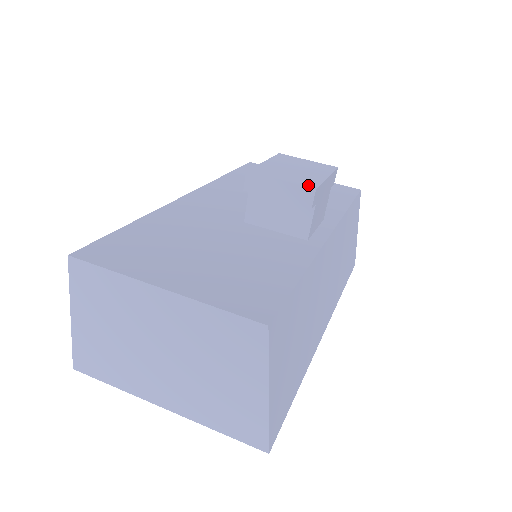
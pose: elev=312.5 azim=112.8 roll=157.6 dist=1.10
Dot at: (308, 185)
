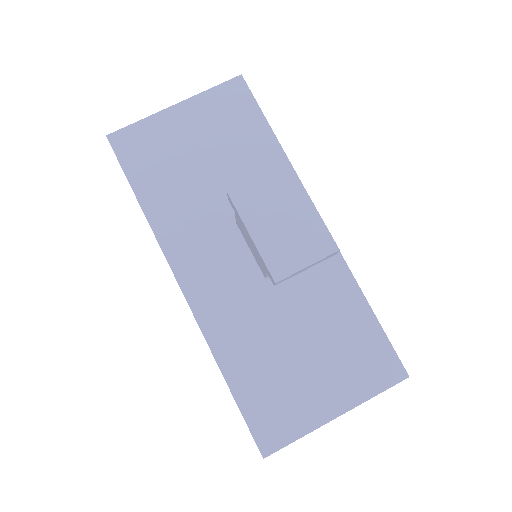
Dot at: (329, 249)
